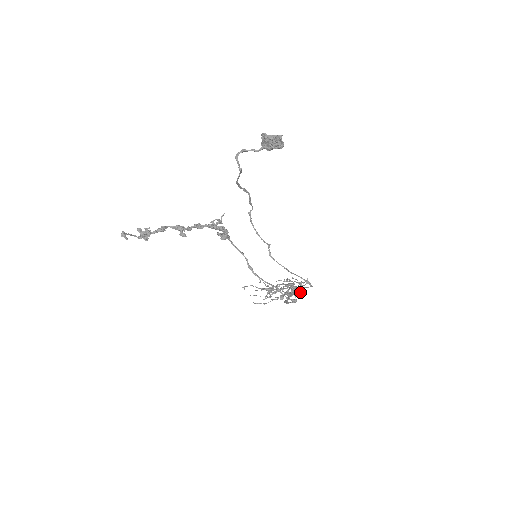
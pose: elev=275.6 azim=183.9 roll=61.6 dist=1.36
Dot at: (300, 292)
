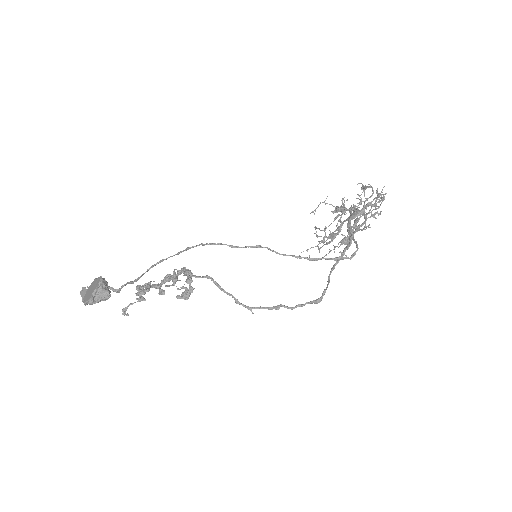
Dot at: (379, 213)
